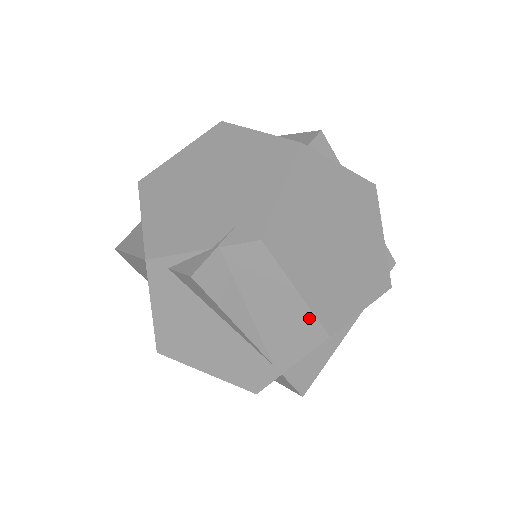
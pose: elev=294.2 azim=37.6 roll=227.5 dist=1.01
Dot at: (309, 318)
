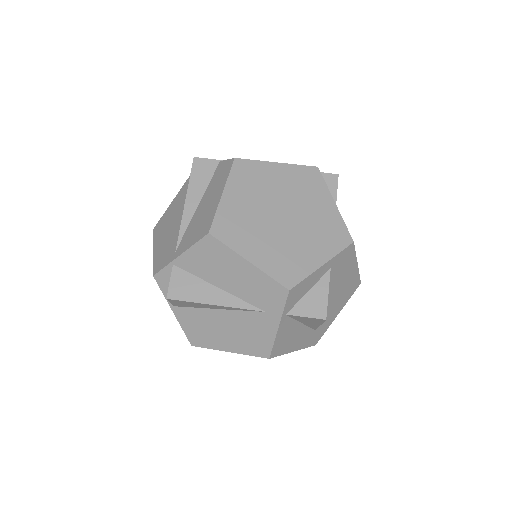
Dot at: (212, 216)
